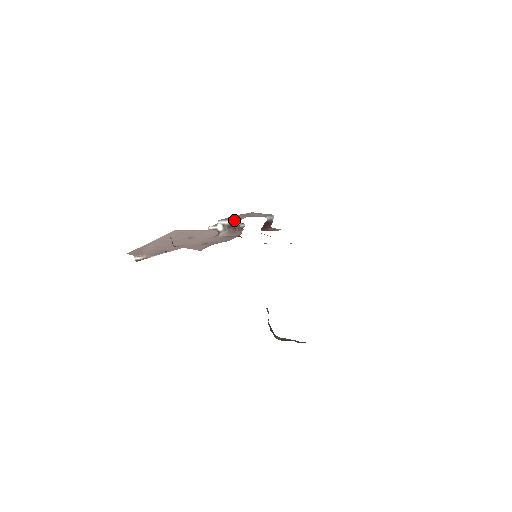
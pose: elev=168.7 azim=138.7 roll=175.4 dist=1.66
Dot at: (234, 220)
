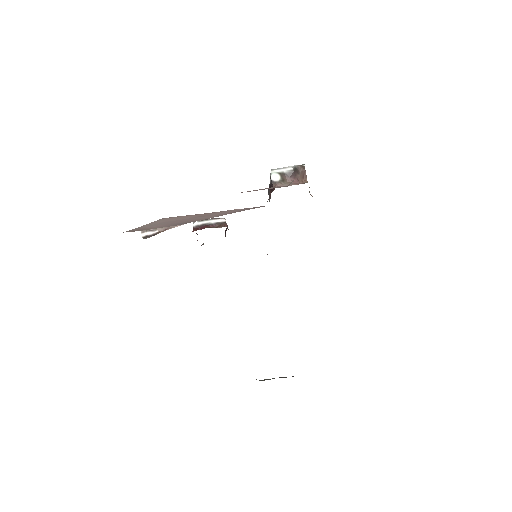
Dot at: (297, 165)
